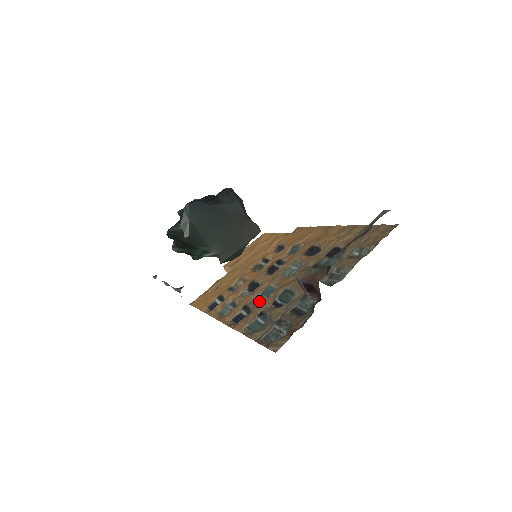
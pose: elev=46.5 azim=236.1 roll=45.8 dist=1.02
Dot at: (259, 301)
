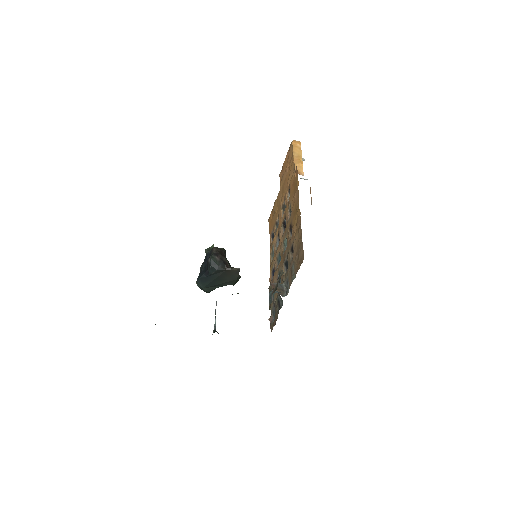
Dot at: (278, 264)
